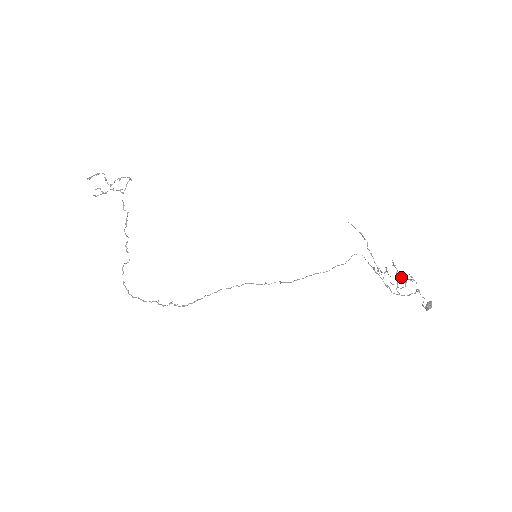
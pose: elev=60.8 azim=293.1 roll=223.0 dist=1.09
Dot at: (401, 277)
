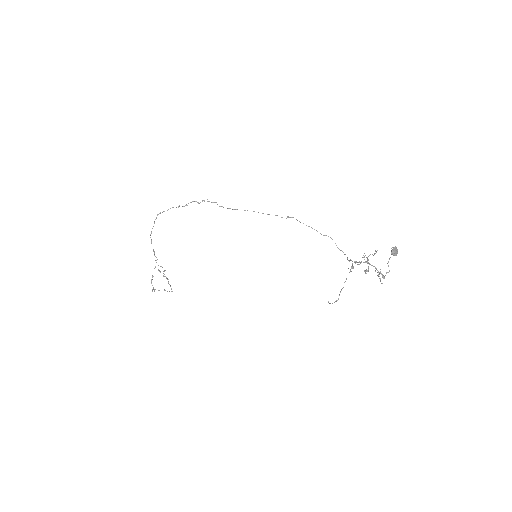
Dot at: occluded
